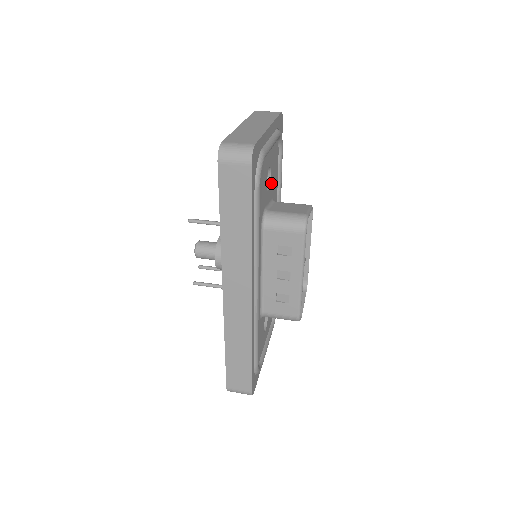
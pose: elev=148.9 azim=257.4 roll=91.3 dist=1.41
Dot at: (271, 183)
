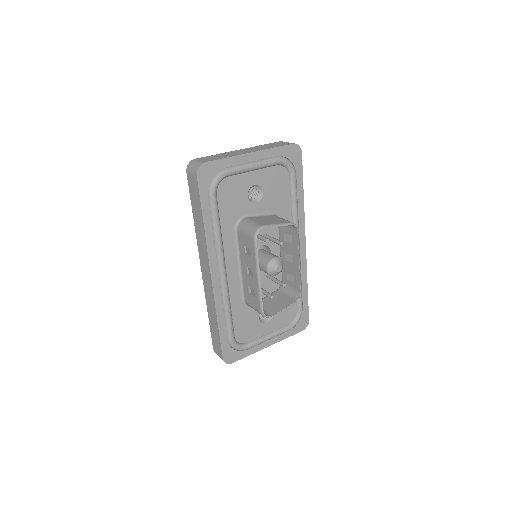
Dot at: (266, 199)
